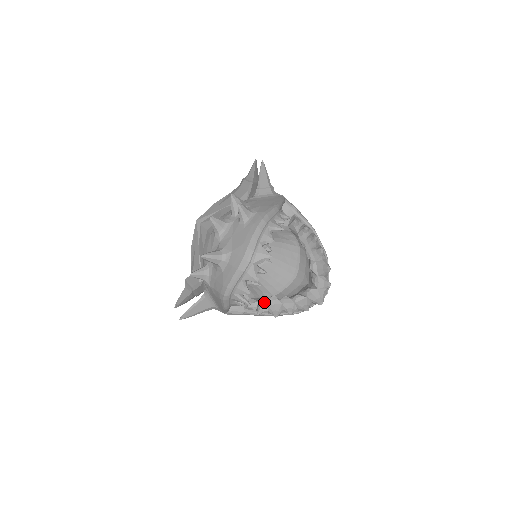
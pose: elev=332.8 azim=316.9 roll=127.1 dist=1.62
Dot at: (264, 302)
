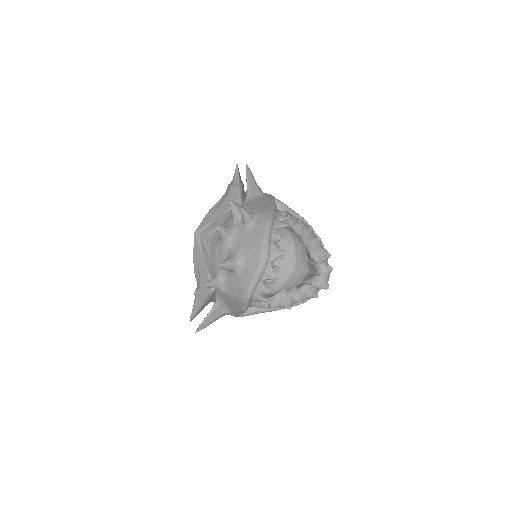
Dot at: (274, 298)
